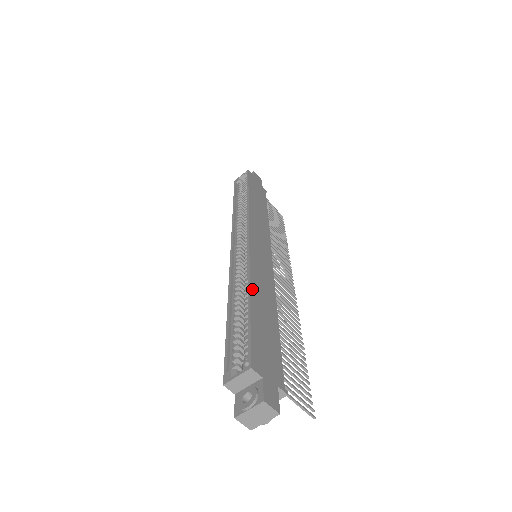
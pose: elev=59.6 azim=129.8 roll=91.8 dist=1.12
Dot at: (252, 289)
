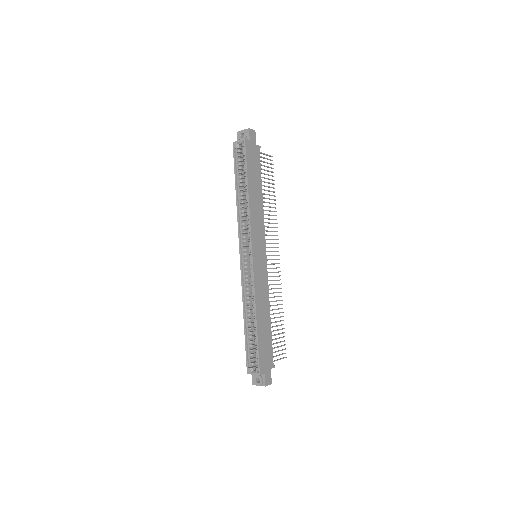
Dot at: (257, 315)
